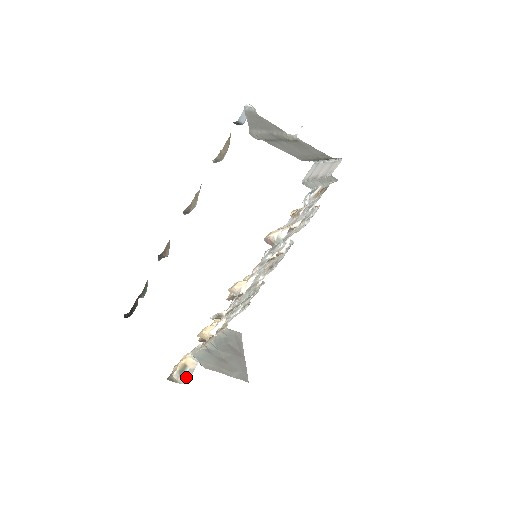
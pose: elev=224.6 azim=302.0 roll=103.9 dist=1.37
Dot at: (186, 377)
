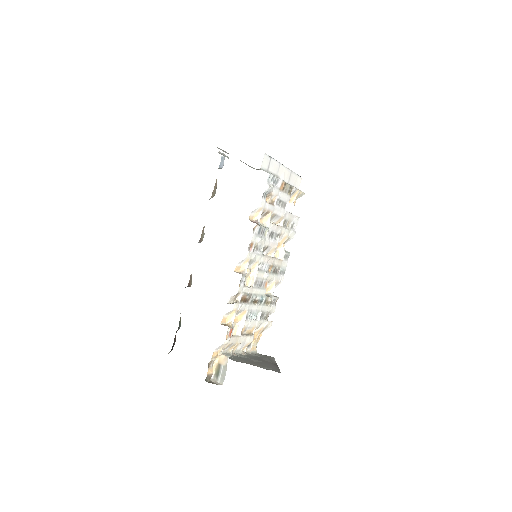
Dot at: (222, 377)
